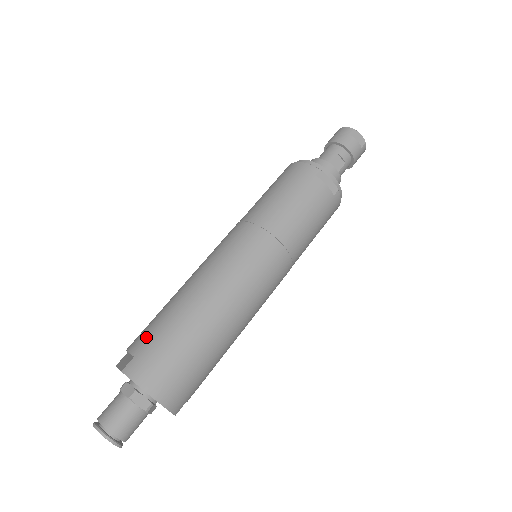
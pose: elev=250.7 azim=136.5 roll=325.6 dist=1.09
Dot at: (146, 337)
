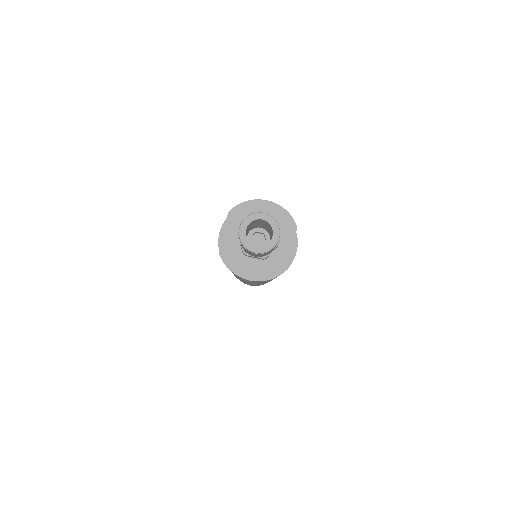
Dot at: occluded
